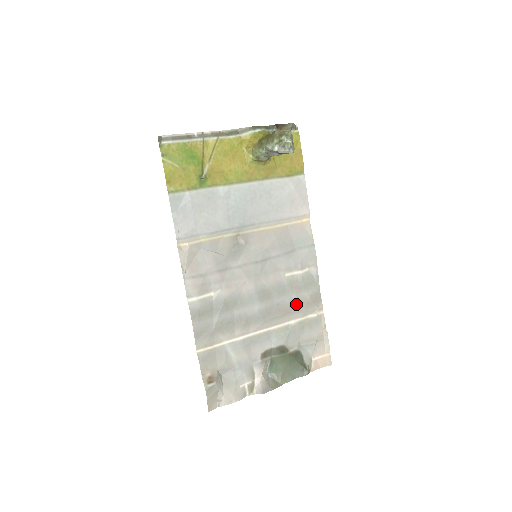
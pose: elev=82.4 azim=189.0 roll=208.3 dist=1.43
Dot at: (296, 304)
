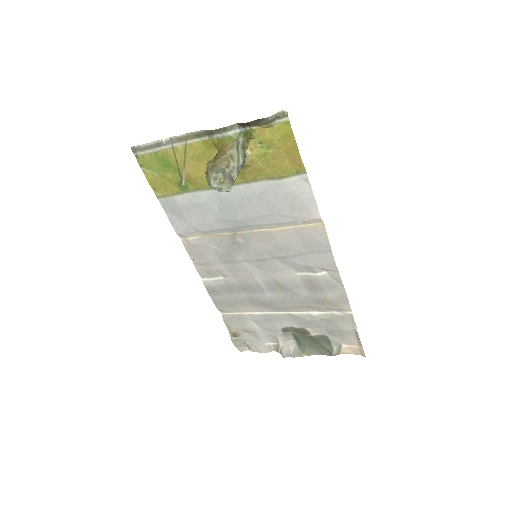
Dot at: (314, 301)
